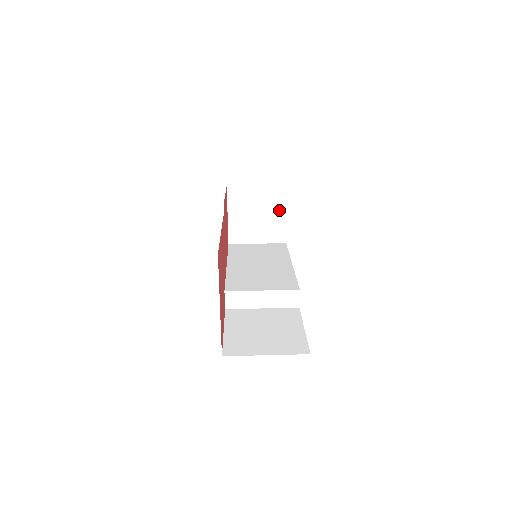
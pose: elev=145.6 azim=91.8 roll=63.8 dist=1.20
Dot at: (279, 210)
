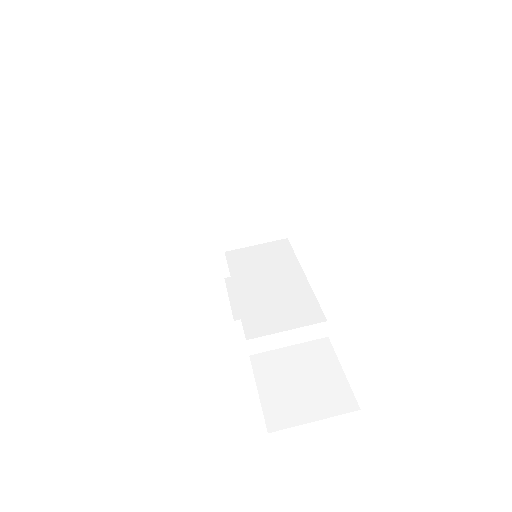
Dot at: (275, 206)
